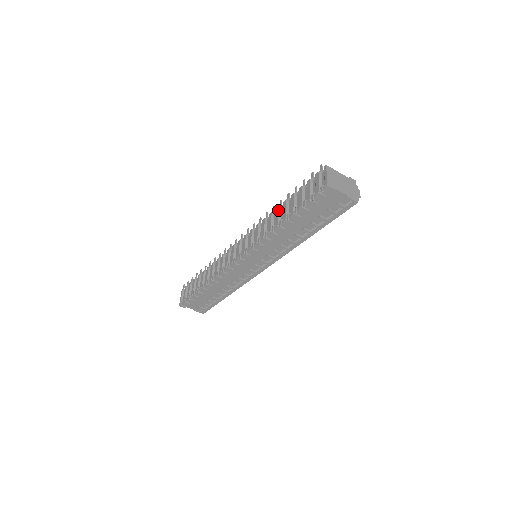
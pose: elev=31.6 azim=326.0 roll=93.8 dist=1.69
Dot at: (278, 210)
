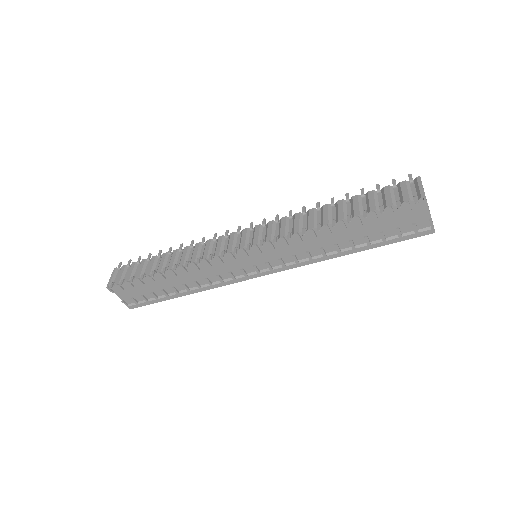
Dot at: (328, 208)
